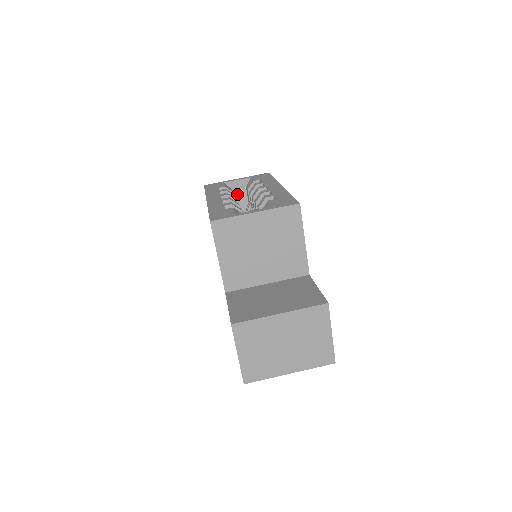
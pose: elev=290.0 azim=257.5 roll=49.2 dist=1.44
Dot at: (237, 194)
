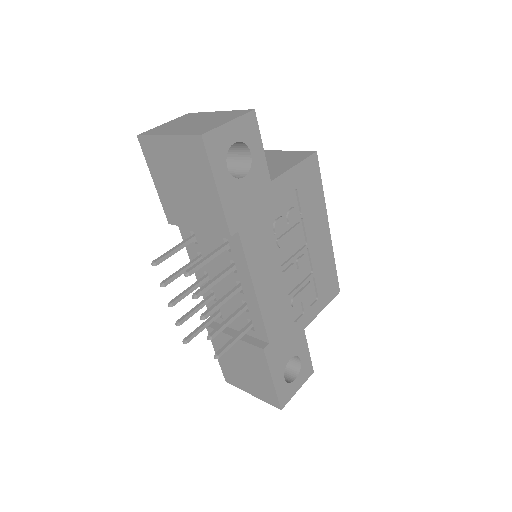
Dot at: occluded
